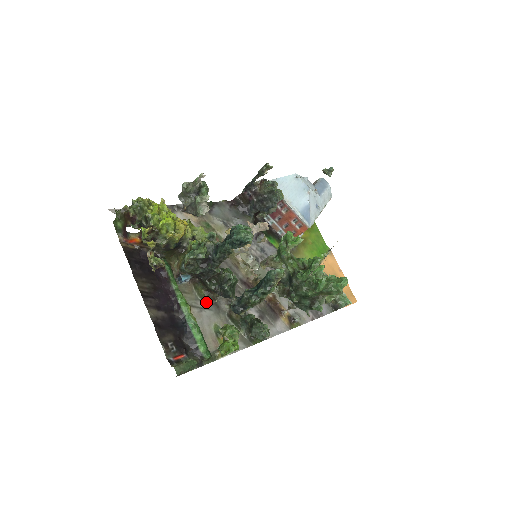
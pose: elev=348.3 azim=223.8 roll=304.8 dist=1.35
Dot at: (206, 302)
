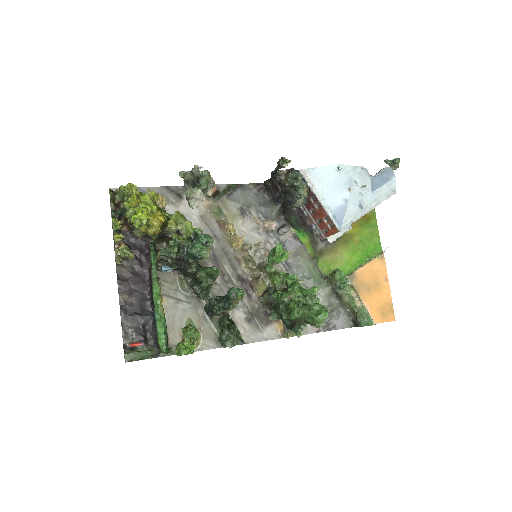
Dot at: (187, 294)
